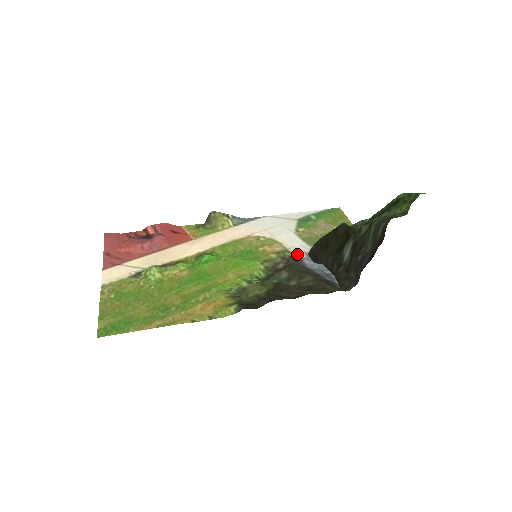
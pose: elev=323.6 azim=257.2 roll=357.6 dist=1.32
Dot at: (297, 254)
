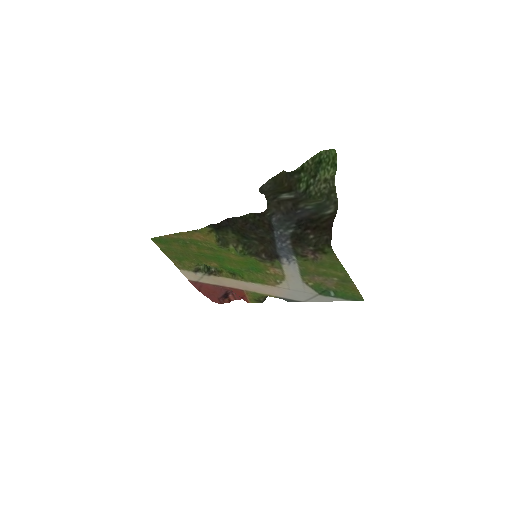
Dot at: (283, 263)
